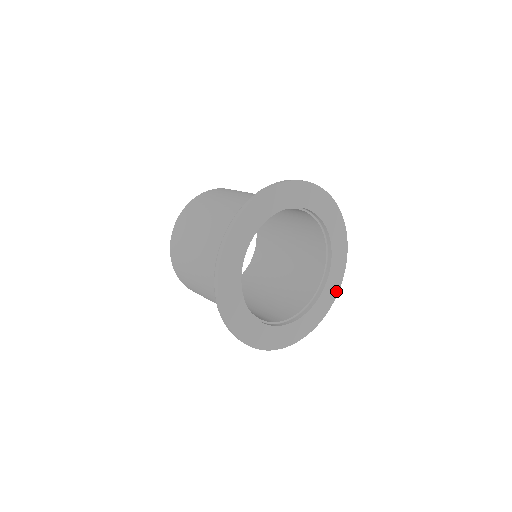
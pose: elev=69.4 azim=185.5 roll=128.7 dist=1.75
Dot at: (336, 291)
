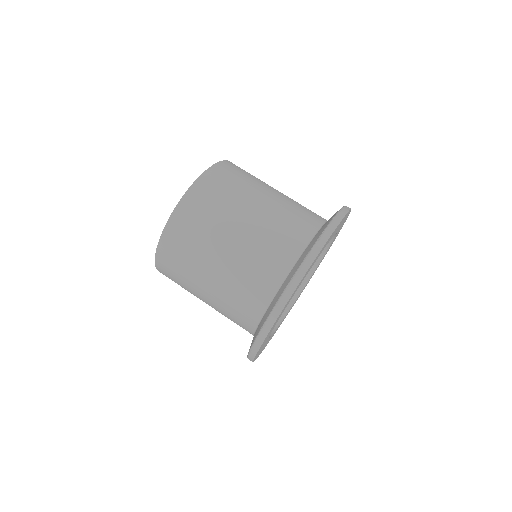
Dot at: occluded
